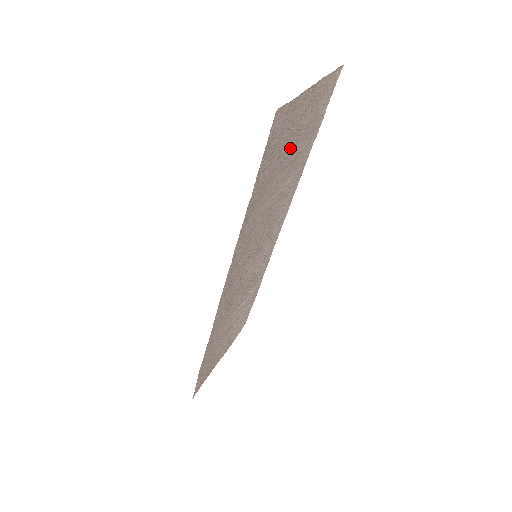
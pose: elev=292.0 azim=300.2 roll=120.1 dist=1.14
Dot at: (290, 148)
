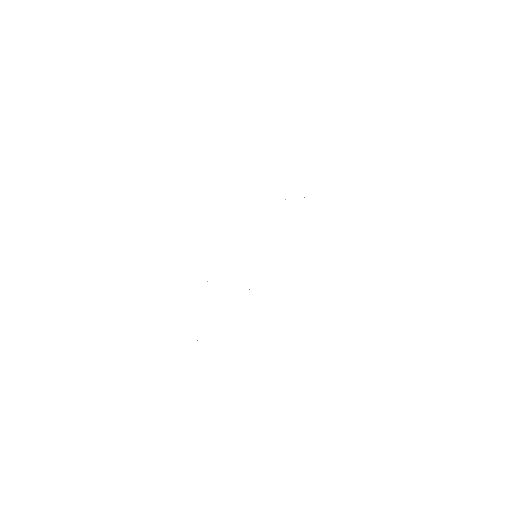
Dot at: occluded
